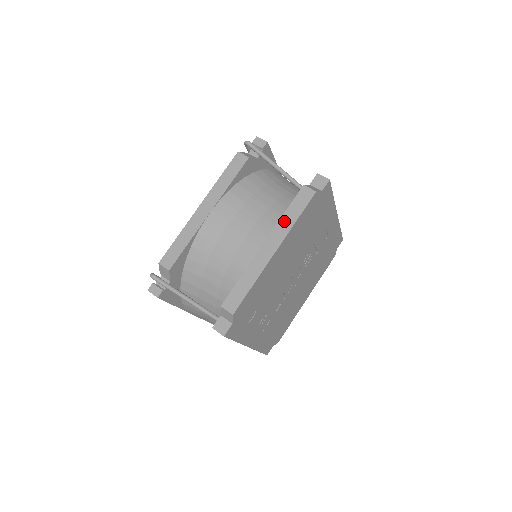
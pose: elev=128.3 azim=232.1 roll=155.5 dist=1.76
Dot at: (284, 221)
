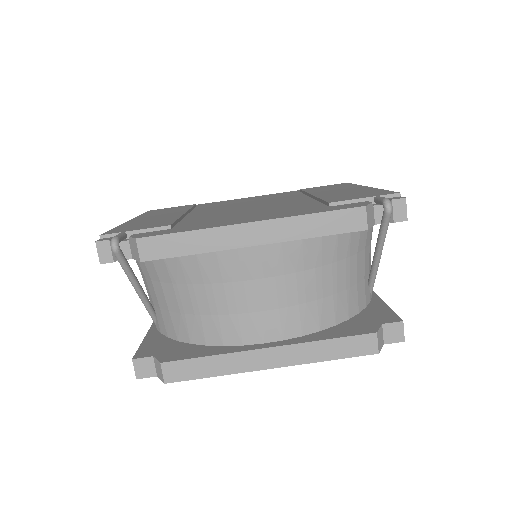
Dot at: (315, 348)
